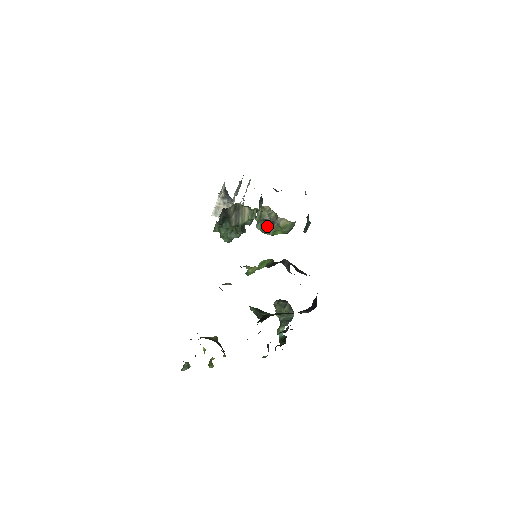
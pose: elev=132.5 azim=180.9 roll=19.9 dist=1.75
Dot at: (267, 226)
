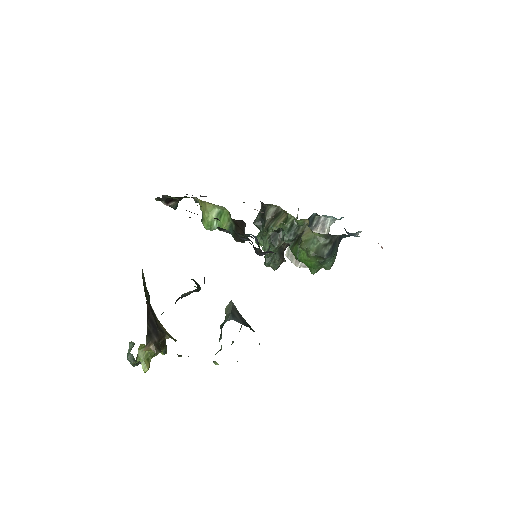
Dot at: (297, 243)
